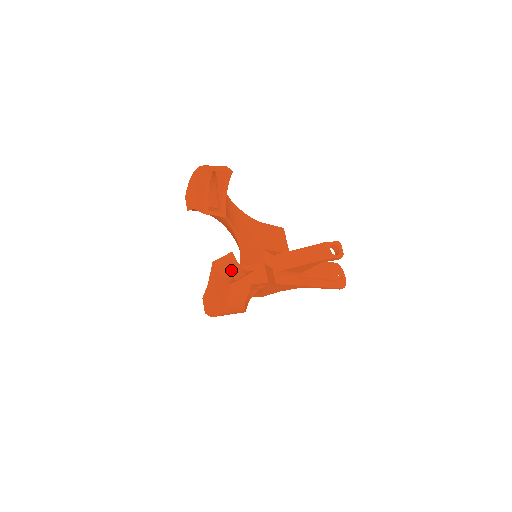
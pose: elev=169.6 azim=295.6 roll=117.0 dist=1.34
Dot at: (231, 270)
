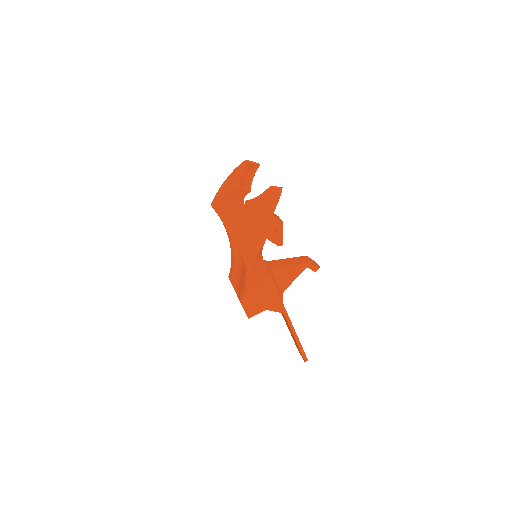
Dot at: occluded
